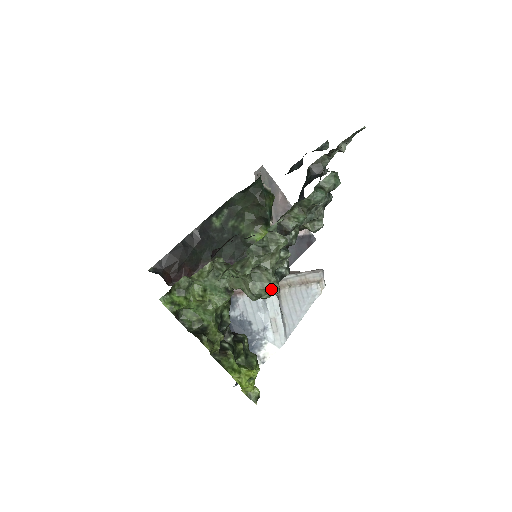
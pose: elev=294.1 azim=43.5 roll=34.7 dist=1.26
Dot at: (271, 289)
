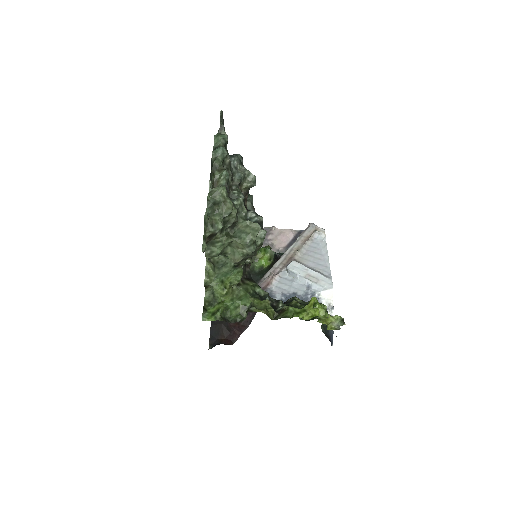
Dot at: (254, 230)
